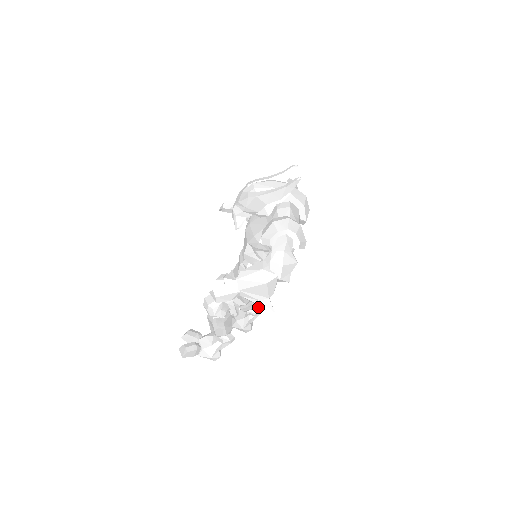
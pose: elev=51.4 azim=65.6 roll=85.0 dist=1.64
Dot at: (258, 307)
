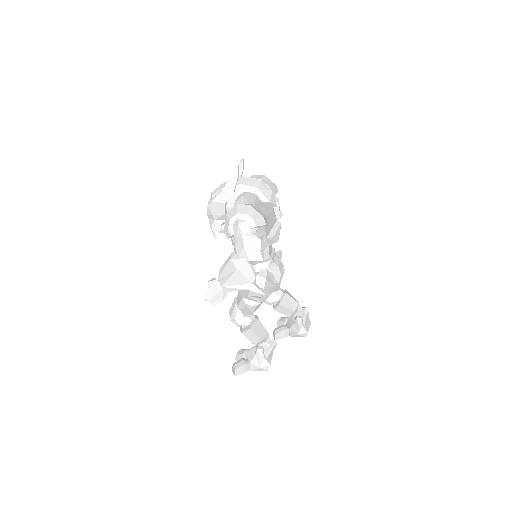
Dot at: (303, 307)
